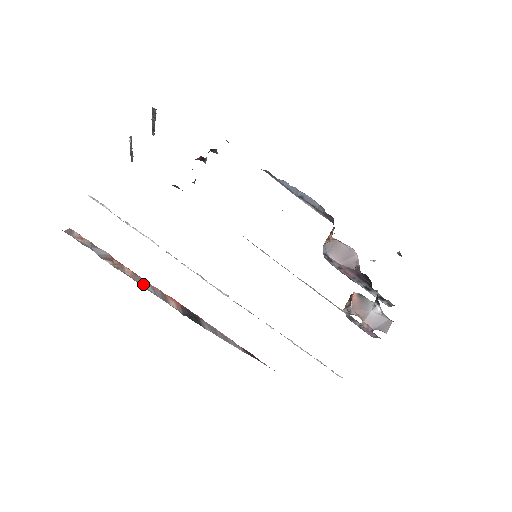
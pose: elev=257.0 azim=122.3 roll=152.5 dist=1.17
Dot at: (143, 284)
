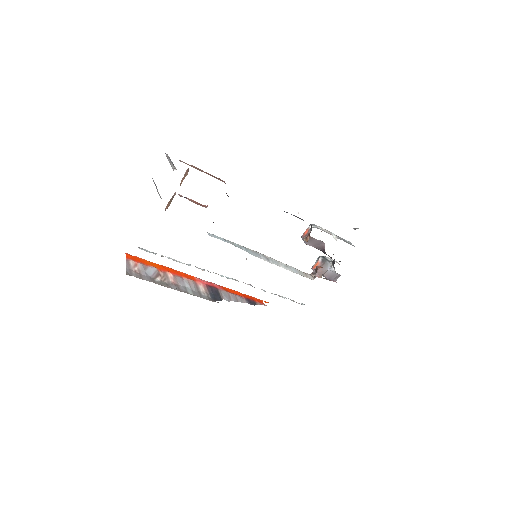
Dot at: (182, 284)
